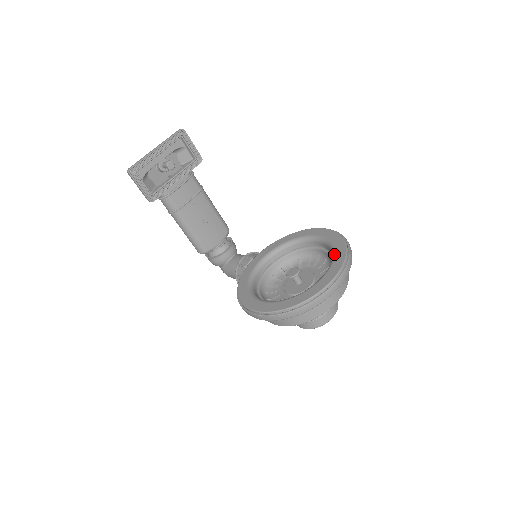
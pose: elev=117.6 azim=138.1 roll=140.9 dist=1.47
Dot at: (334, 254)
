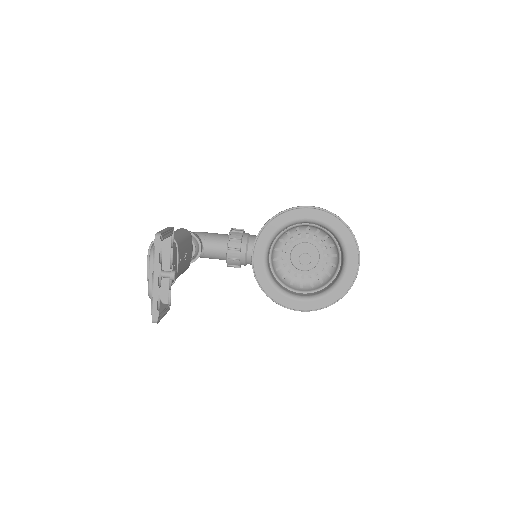
Dot at: (342, 240)
